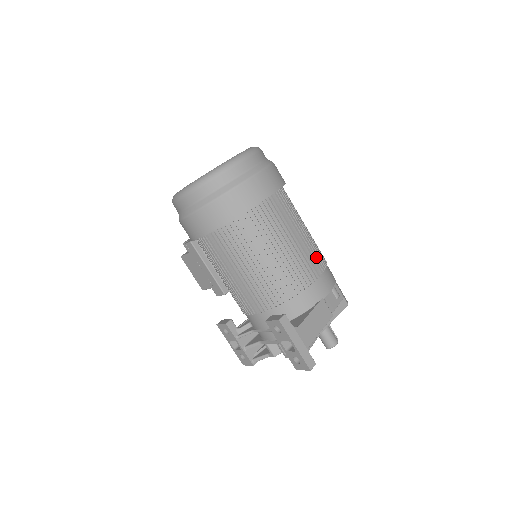
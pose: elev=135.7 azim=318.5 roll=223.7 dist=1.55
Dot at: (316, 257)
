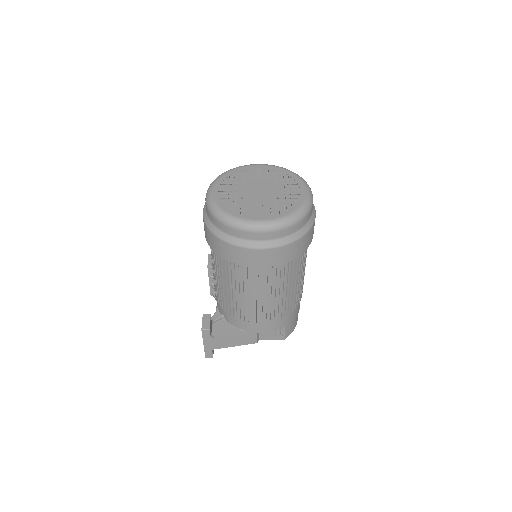
Dot at: (276, 311)
